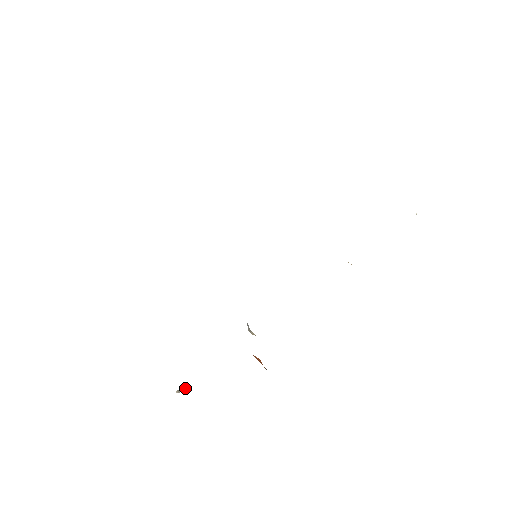
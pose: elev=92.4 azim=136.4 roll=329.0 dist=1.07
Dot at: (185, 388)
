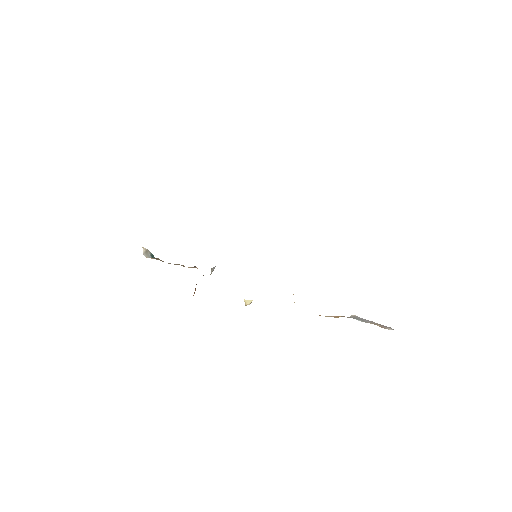
Dot at: (149, 255)
